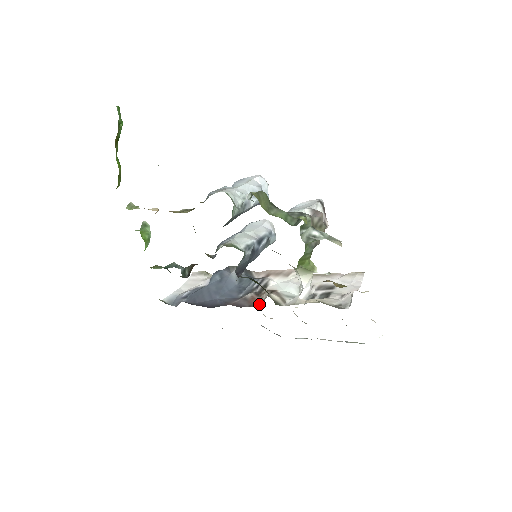
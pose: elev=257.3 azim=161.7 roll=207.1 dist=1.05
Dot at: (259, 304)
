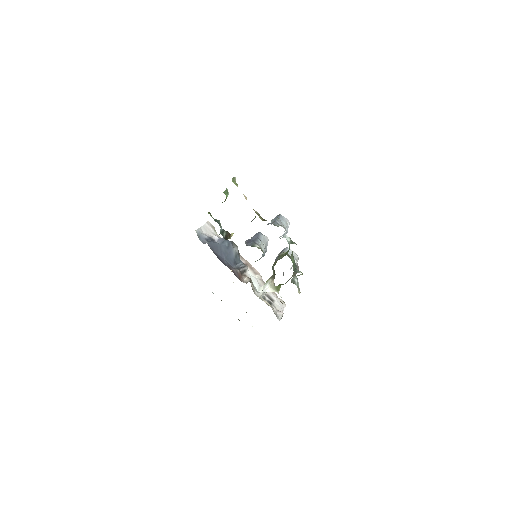
Dot at: (243, 282)
